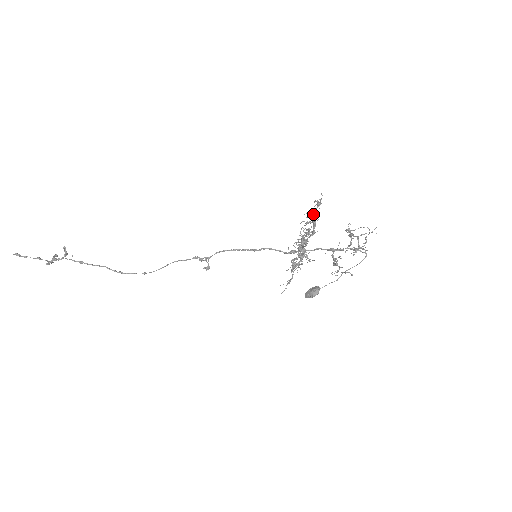
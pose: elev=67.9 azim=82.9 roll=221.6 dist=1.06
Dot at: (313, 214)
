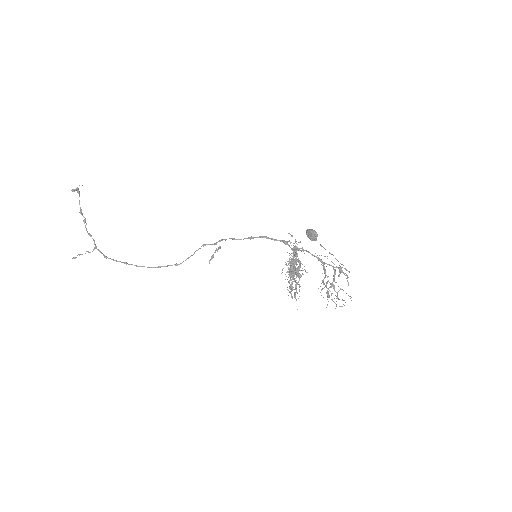
Dot at: occluded
